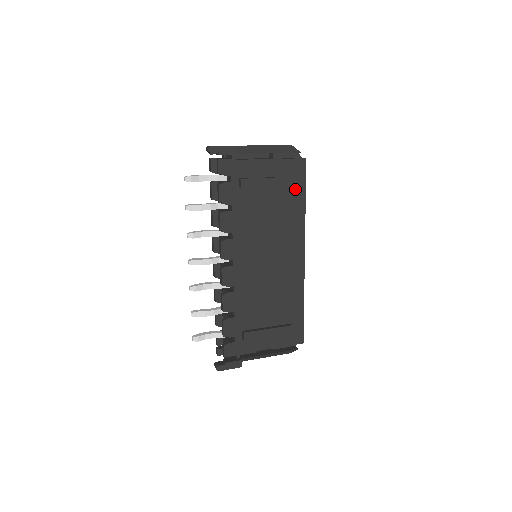
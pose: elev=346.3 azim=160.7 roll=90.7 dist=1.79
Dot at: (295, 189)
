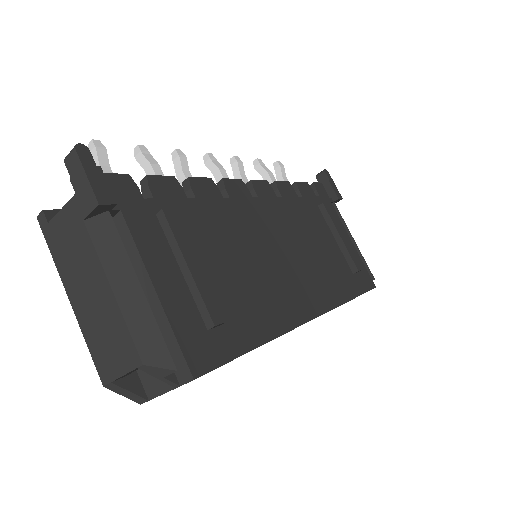
Dot at: (353, 280)
